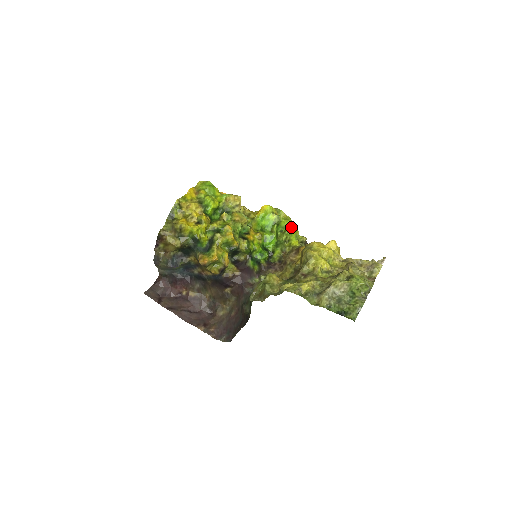
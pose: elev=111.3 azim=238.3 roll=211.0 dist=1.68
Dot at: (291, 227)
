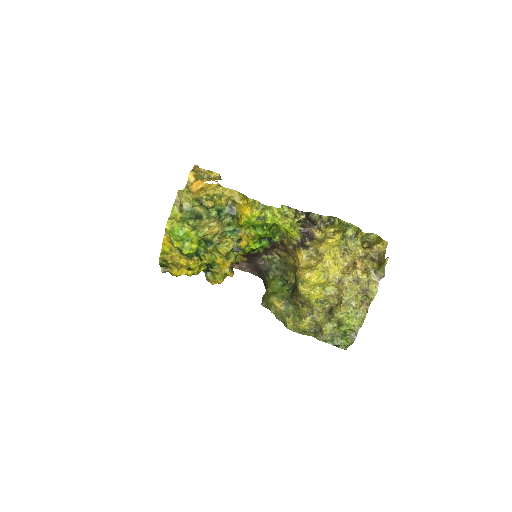
Dot at: (282, 228)
